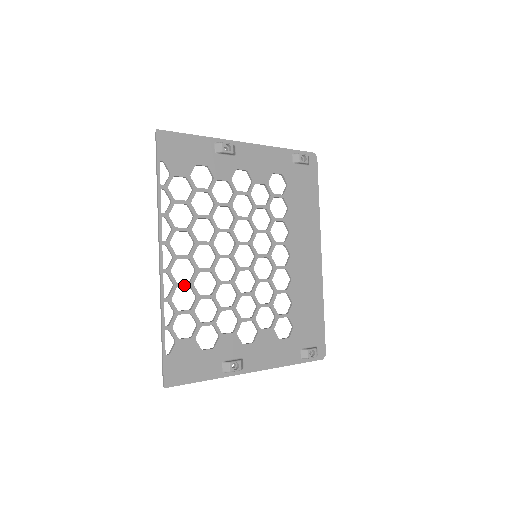
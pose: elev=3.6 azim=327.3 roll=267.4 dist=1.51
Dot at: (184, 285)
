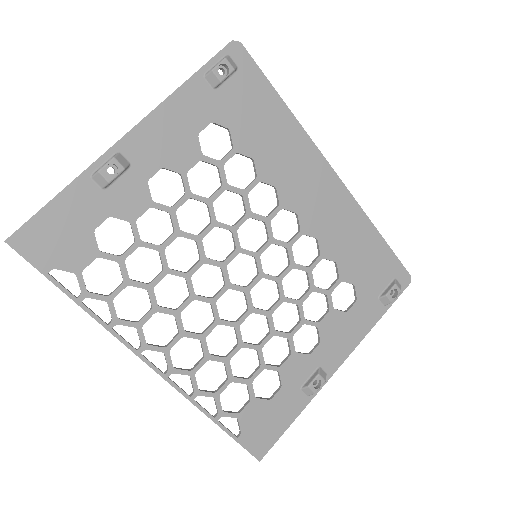
Dot at: (200, 365)
